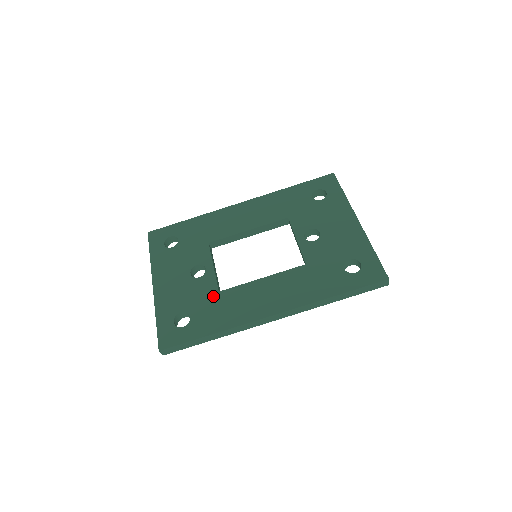
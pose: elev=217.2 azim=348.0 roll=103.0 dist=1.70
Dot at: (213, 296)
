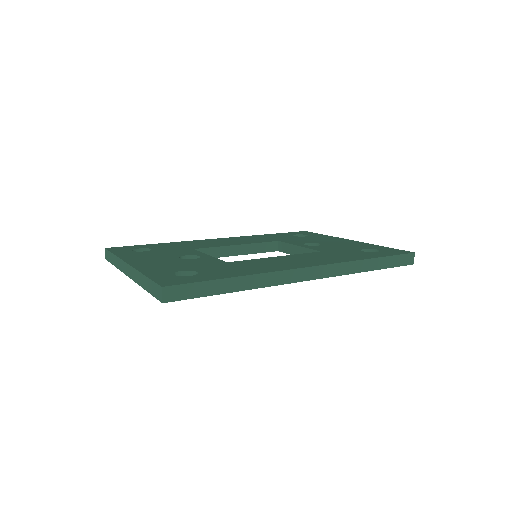
Dot at: (221, 263)
